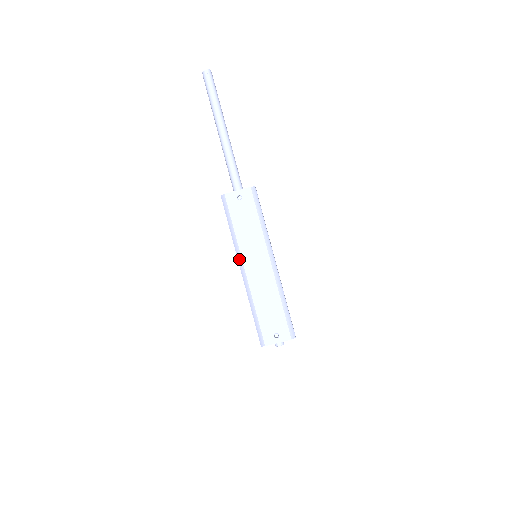
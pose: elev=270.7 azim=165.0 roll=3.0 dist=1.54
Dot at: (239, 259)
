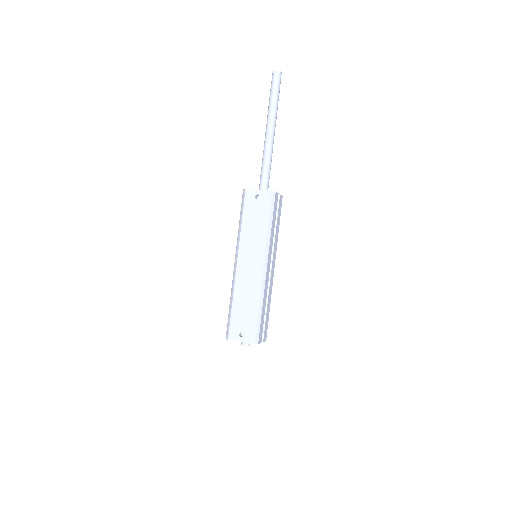
Dot at: (236, 252)
